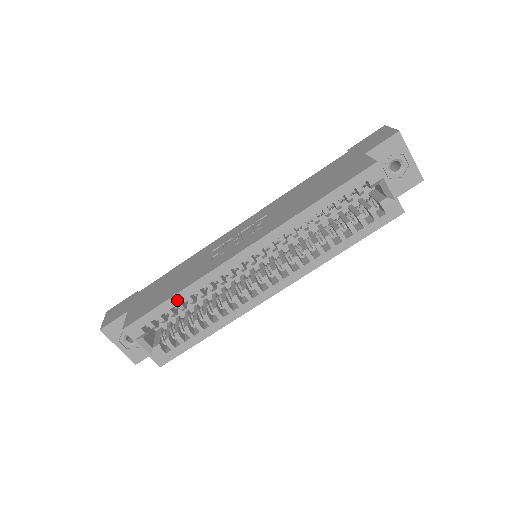
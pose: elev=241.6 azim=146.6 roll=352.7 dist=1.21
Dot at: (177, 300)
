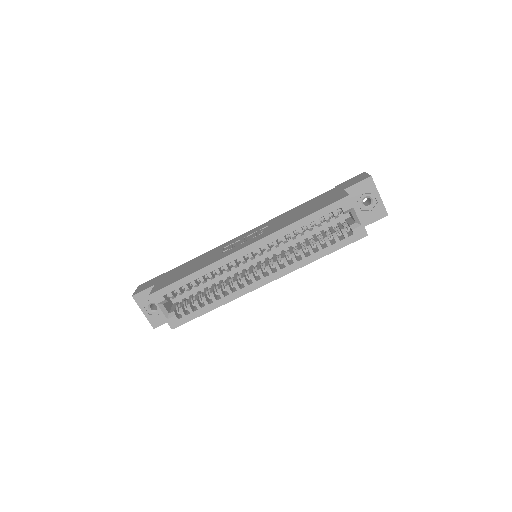
Dot at: (192, 278)
